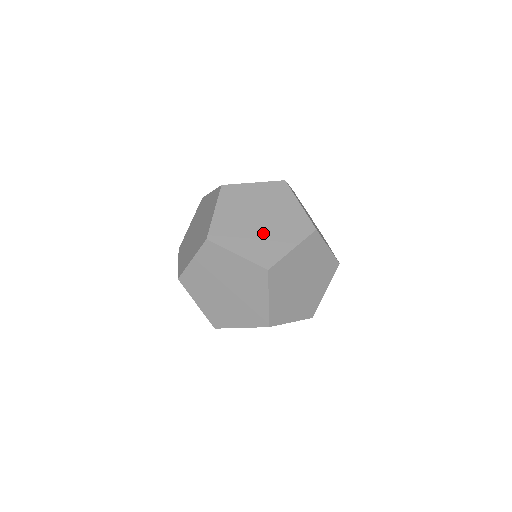
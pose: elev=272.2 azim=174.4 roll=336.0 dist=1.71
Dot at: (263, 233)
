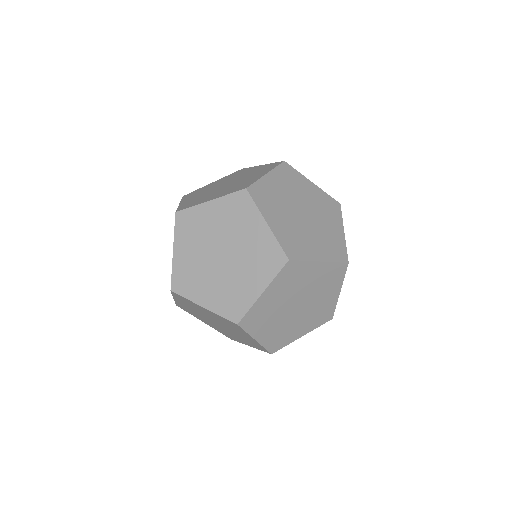
Dot at: (227, 275)
